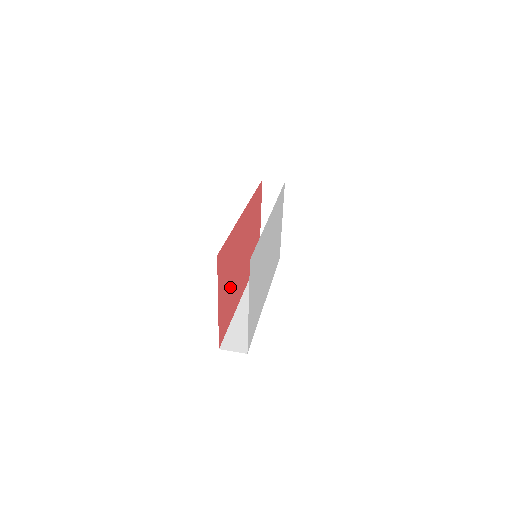
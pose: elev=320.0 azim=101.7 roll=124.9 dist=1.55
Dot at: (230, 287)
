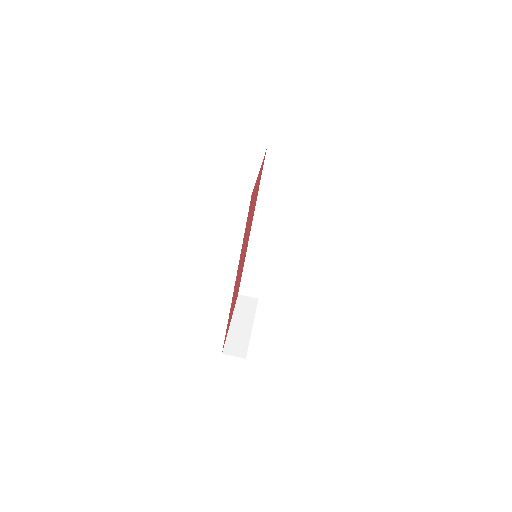
Dot at: occluded
